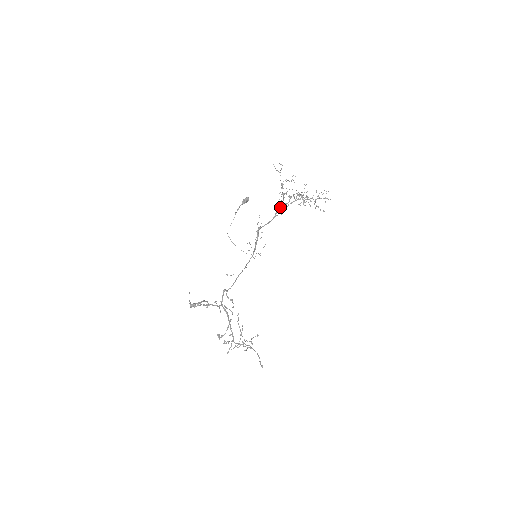
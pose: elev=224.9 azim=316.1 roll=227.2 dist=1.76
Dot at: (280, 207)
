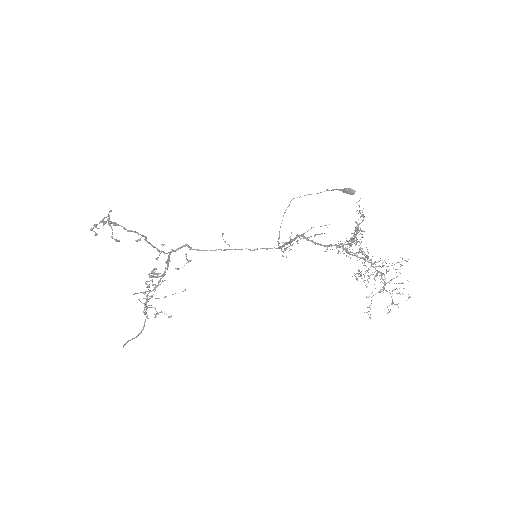
Dot at: occluded
